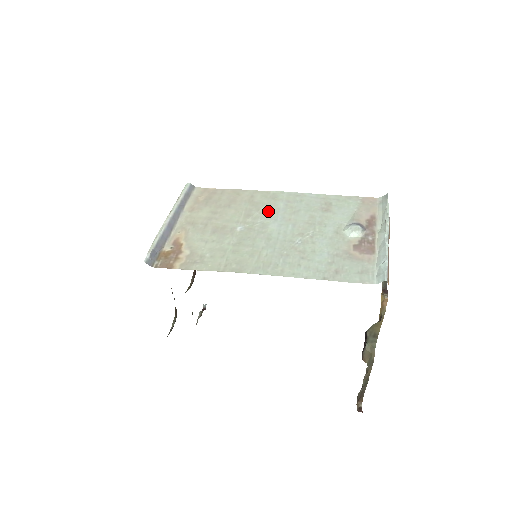
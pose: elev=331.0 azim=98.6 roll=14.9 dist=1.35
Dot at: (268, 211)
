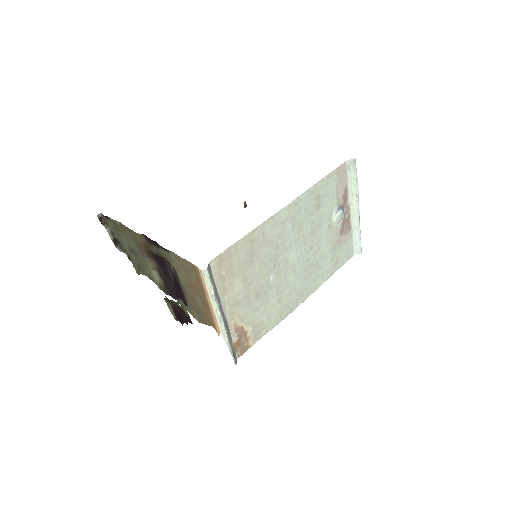
Dot at: (283, 243)
